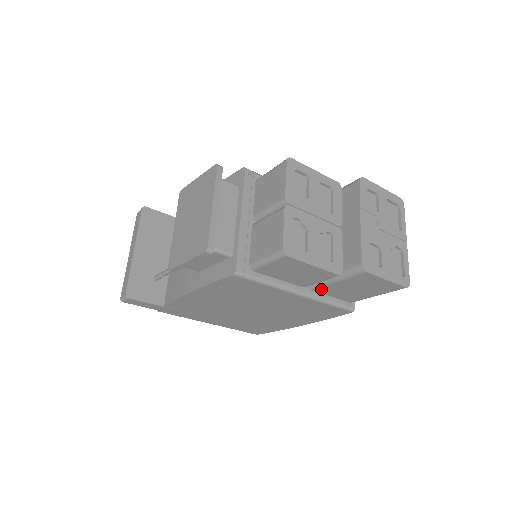
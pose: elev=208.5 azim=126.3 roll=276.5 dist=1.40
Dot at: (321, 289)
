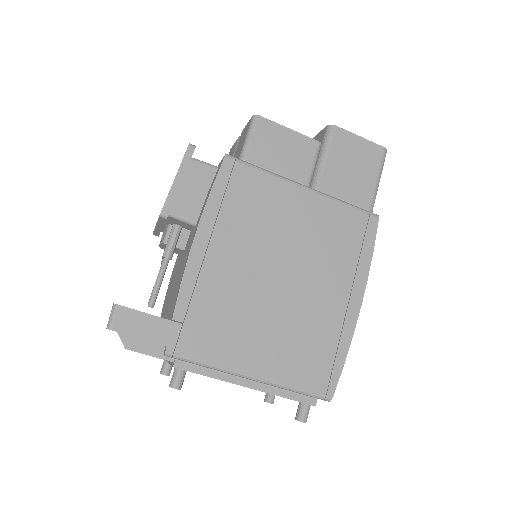
Dot at: (323, 186)
